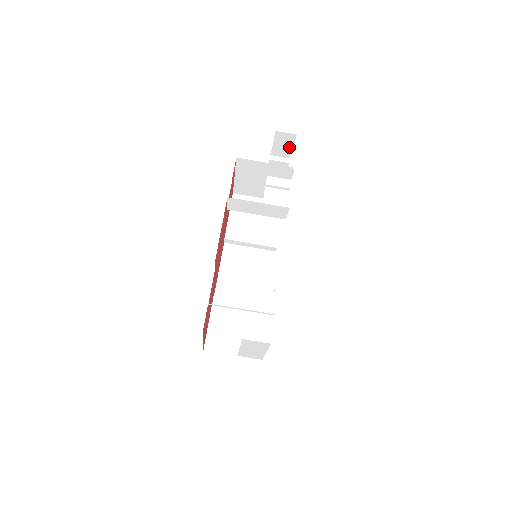
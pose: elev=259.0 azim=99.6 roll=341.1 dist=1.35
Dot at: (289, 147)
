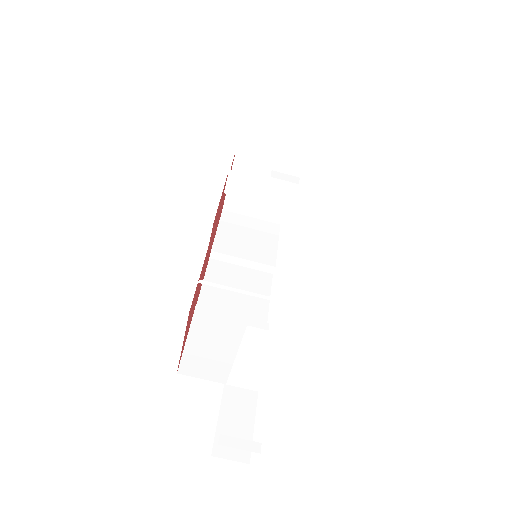
Dot at: occluded
